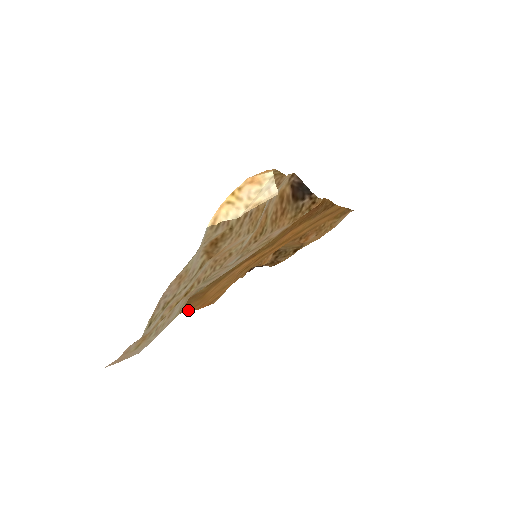
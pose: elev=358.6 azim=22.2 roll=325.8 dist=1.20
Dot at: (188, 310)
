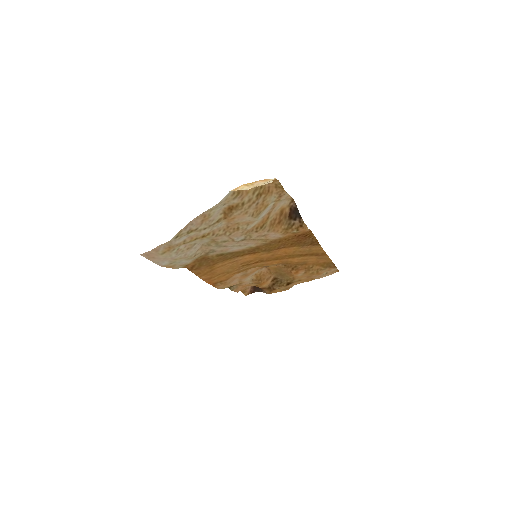
Dot at: (199, 275)
